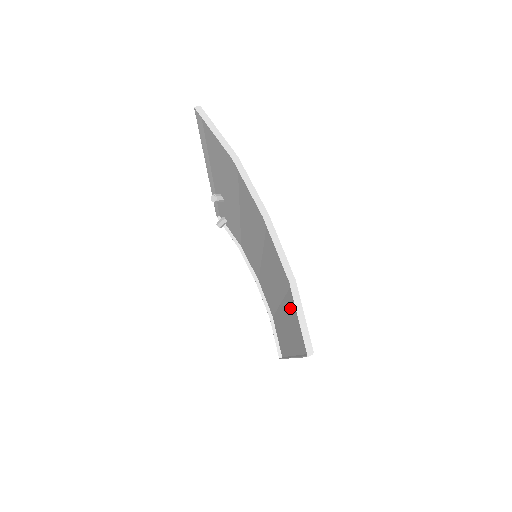
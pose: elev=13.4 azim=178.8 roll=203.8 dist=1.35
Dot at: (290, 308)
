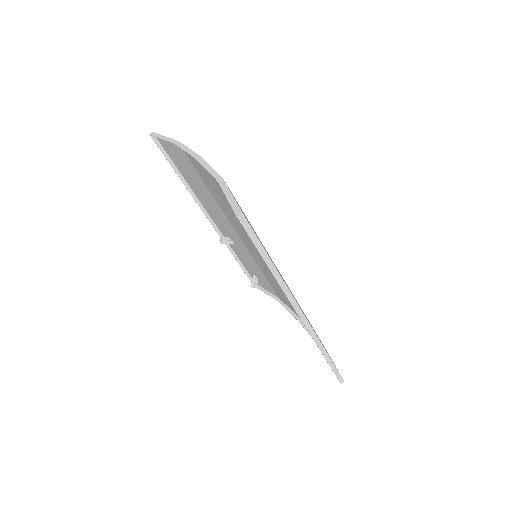
Dot at: occluded
